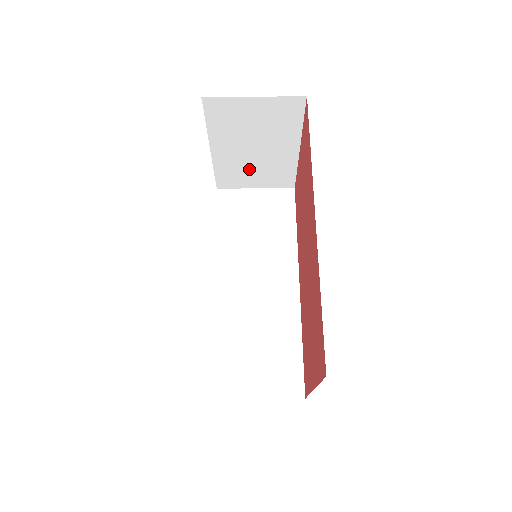
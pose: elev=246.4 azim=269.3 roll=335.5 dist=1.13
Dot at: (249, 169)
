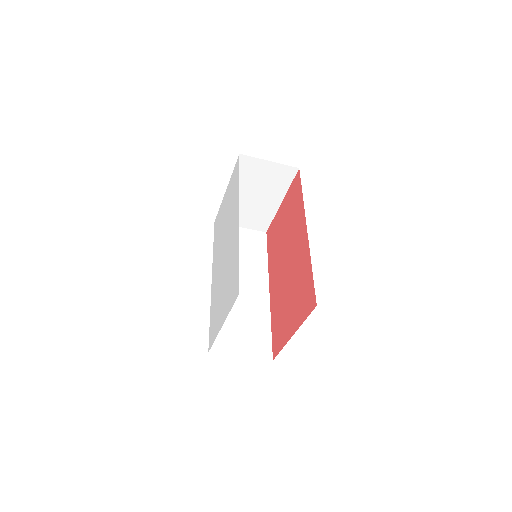
Dot at: (243, 211)
